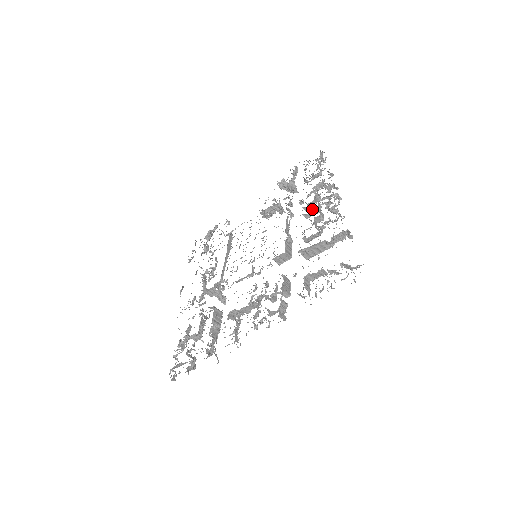
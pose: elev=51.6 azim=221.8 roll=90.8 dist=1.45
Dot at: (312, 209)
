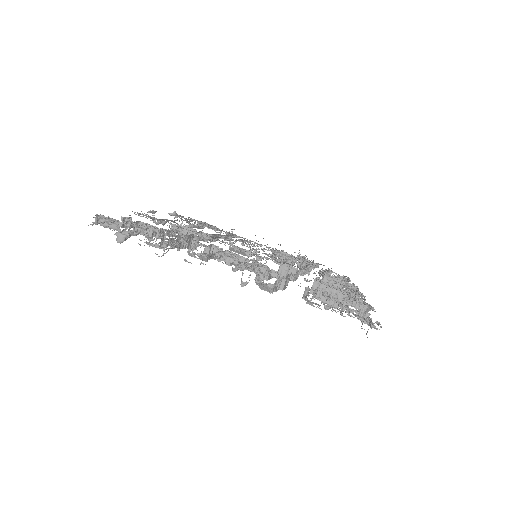
Dot at: occluded
